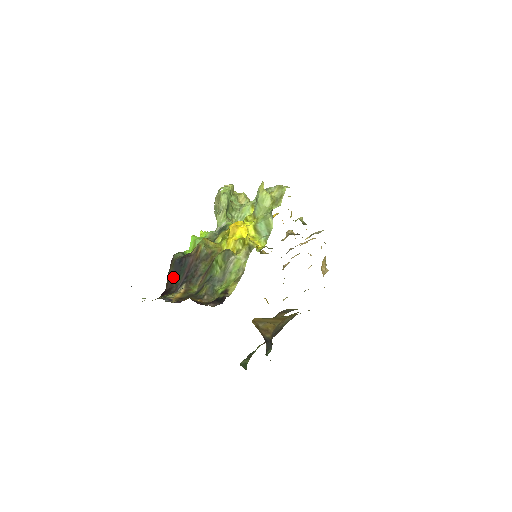
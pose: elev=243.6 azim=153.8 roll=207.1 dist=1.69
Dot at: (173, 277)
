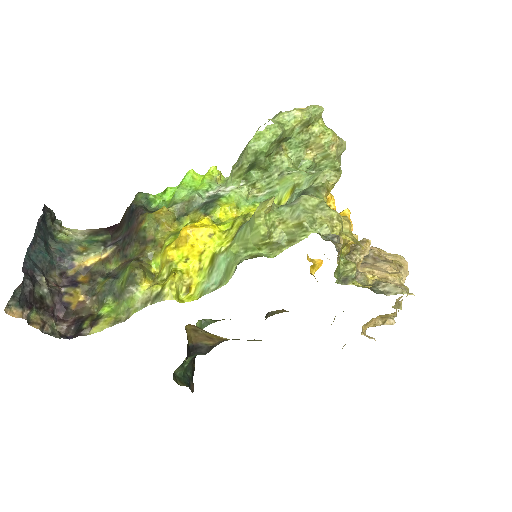
Dot at: (125, 219)
